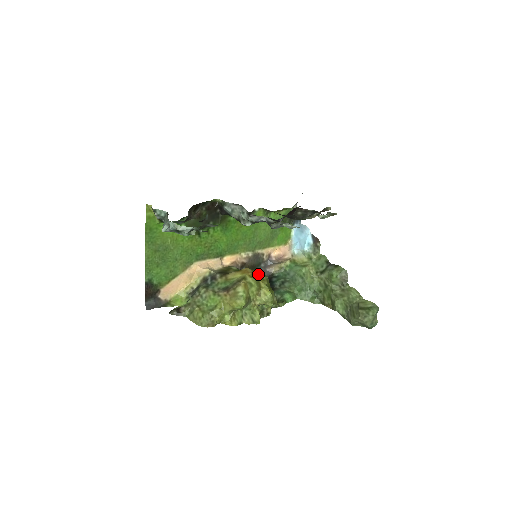
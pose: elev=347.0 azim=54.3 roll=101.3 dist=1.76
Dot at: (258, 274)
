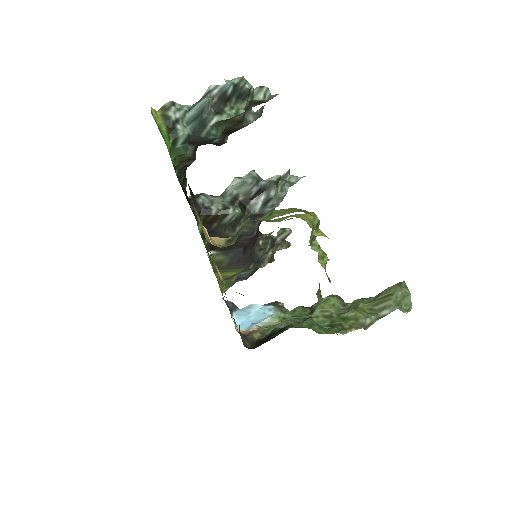
Dot at: occluded
